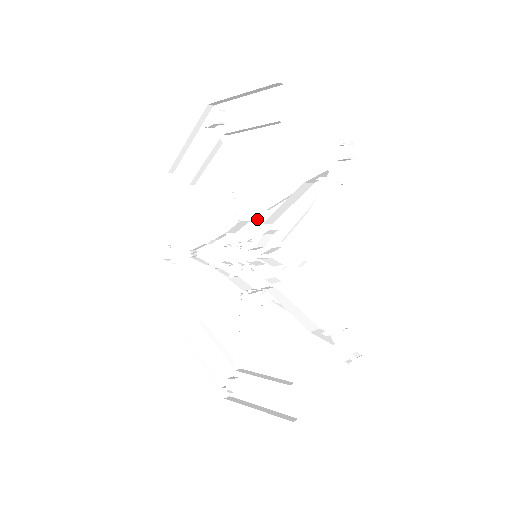
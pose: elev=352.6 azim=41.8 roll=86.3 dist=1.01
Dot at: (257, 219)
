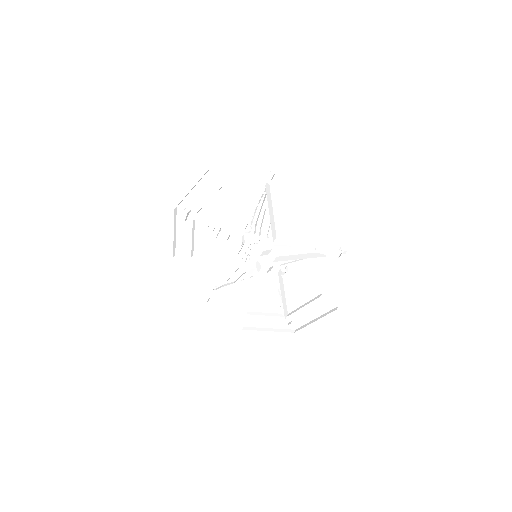
Dot at: (266, 239)
